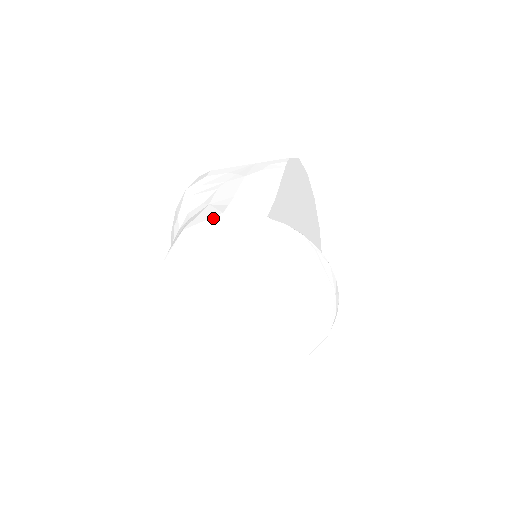
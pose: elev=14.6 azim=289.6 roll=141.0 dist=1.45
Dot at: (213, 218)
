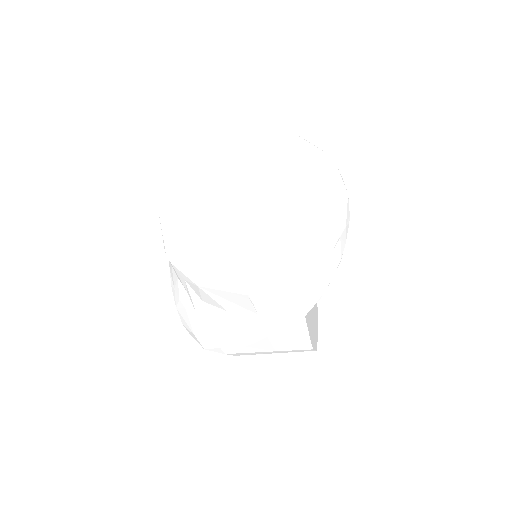
Dot at: (240, 136)
